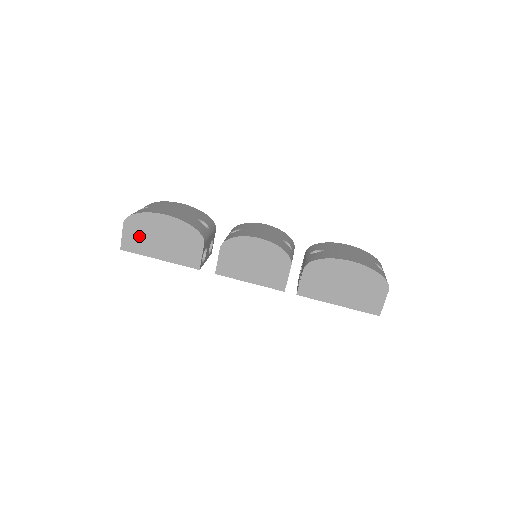
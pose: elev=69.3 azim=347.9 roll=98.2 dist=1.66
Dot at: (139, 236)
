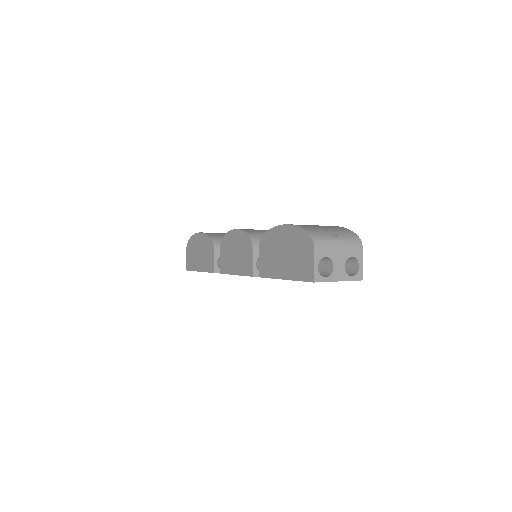
Dot at: (192, 256)
